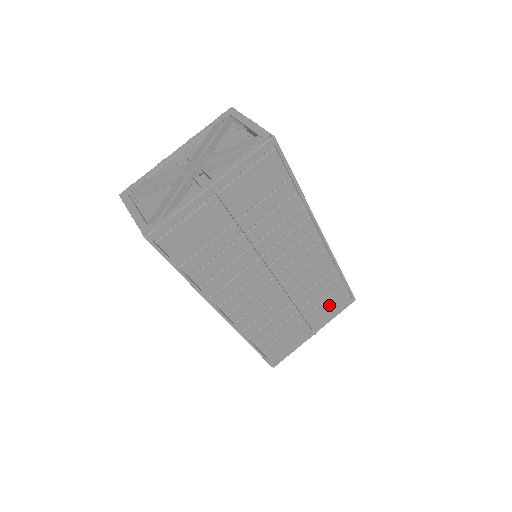
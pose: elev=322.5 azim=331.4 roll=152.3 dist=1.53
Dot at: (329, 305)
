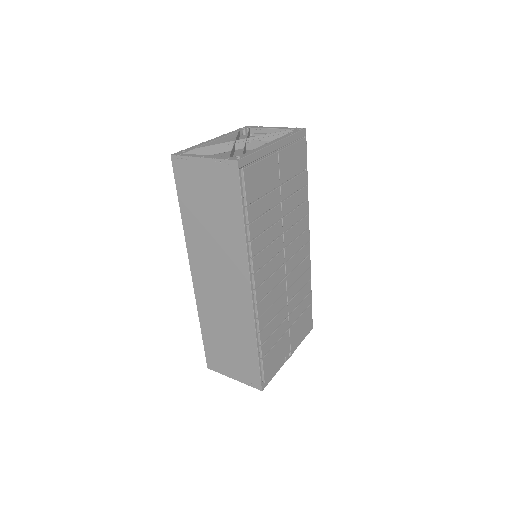
Dot at: (302, 323)
